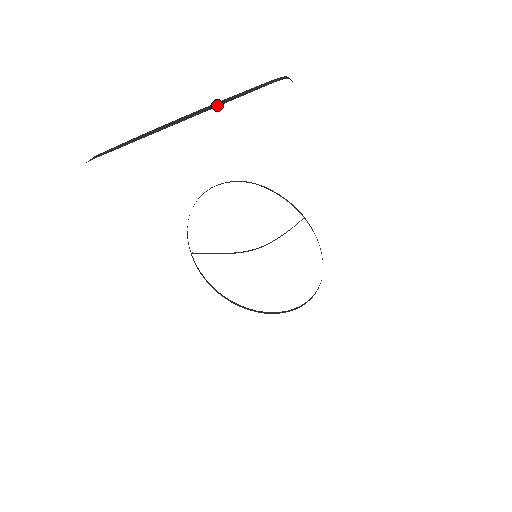
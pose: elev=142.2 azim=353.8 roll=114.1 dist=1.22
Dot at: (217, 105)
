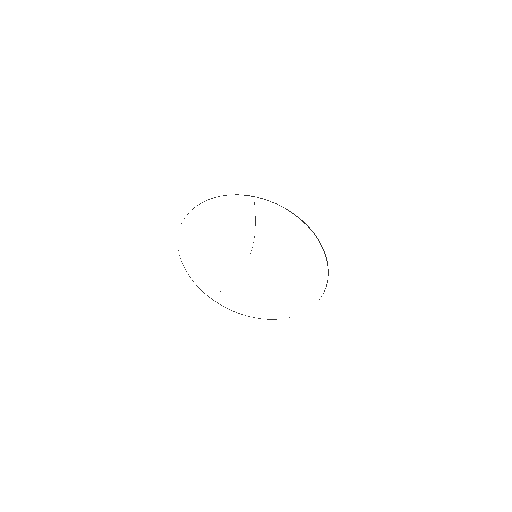
Dot at: occluded
